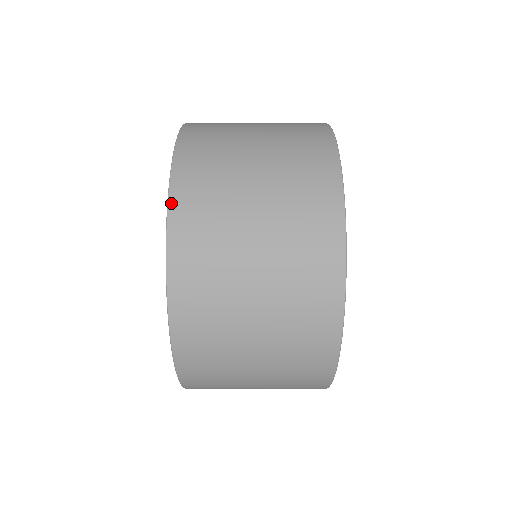
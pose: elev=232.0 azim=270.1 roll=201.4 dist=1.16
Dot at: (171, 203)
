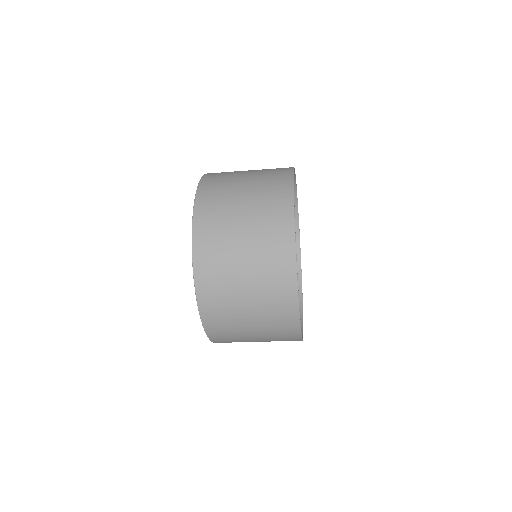
Dot at: (195, 214)
